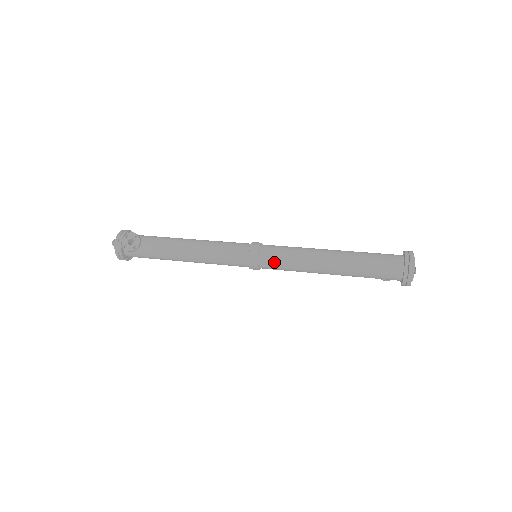
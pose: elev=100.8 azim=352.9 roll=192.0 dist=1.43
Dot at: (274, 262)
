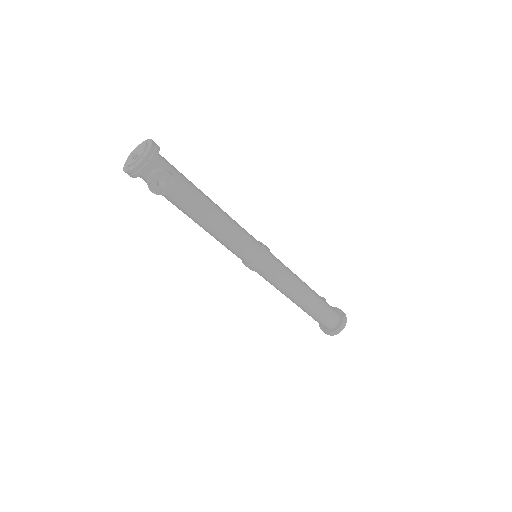
Dot at: (267, 277)
